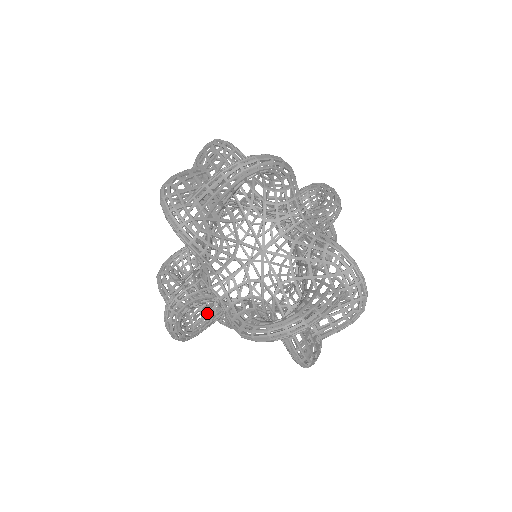
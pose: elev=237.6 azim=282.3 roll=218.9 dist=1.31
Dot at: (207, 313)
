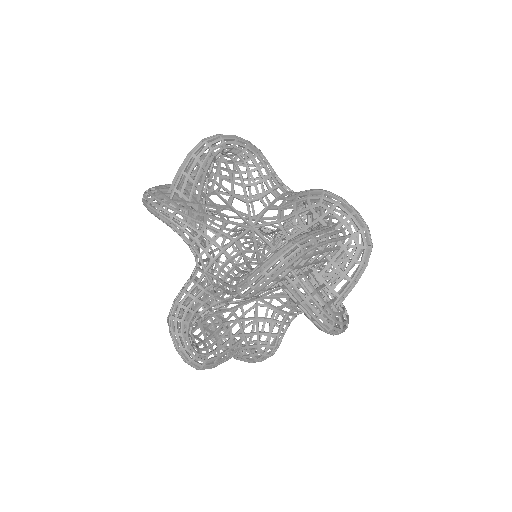
Dot at: (222, 336)
